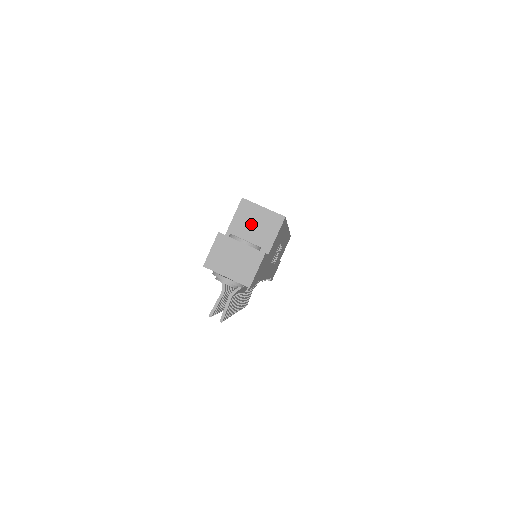
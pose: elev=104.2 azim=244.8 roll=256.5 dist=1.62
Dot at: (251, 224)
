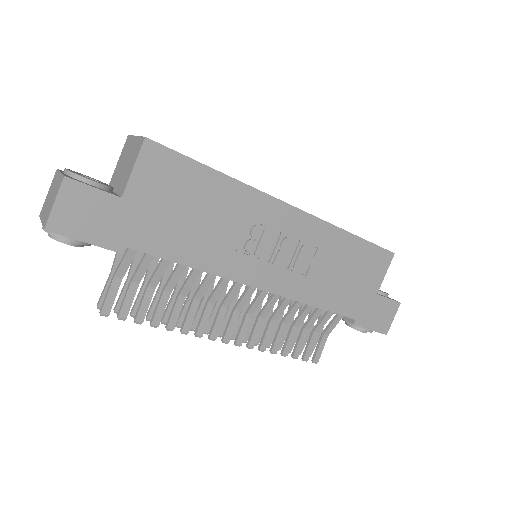
Dot at: (124, 164)
